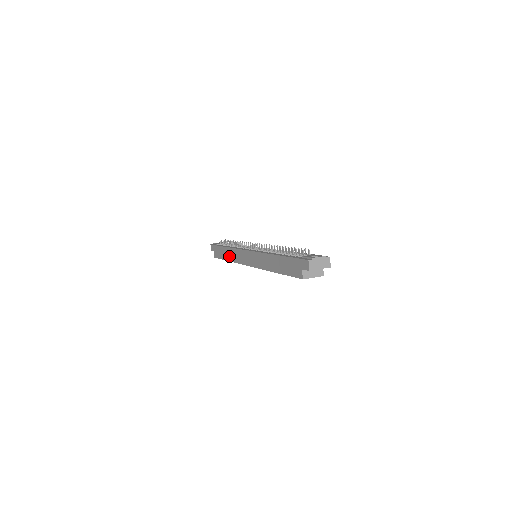
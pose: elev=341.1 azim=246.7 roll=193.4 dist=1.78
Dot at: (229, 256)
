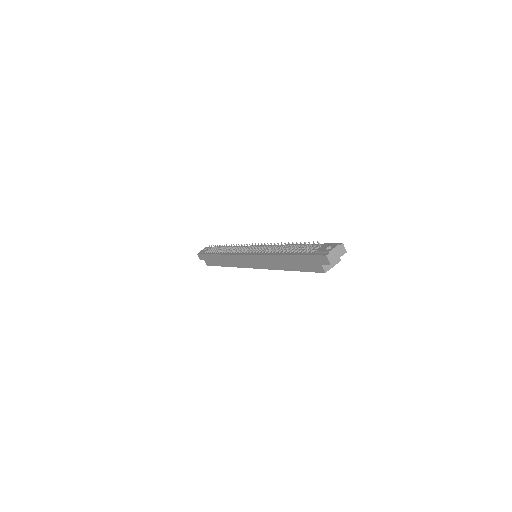
Dot at: (225, 262)
